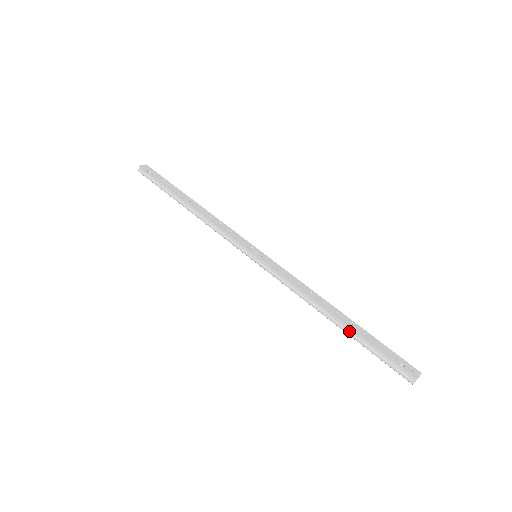
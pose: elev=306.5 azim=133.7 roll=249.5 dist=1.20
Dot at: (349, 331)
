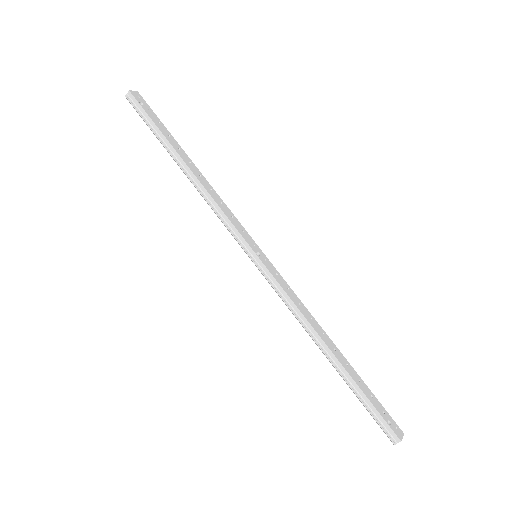
Dot at: (343, 373)
